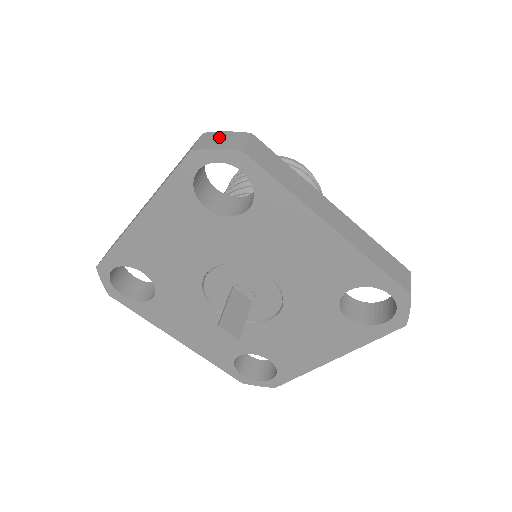
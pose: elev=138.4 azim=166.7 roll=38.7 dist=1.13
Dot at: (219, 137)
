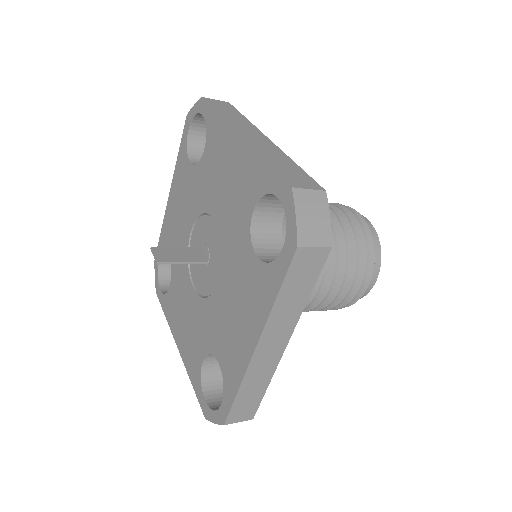
Dot at: occluded
